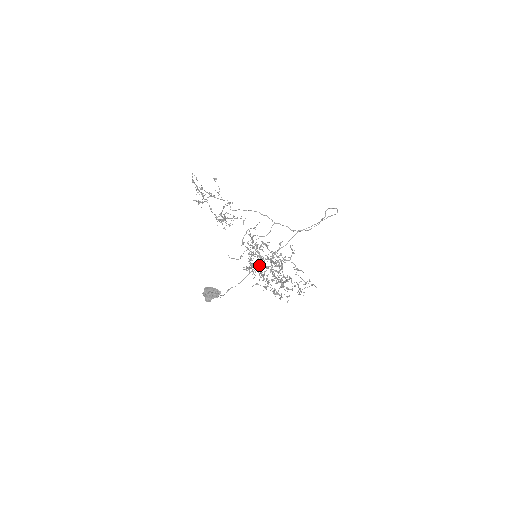
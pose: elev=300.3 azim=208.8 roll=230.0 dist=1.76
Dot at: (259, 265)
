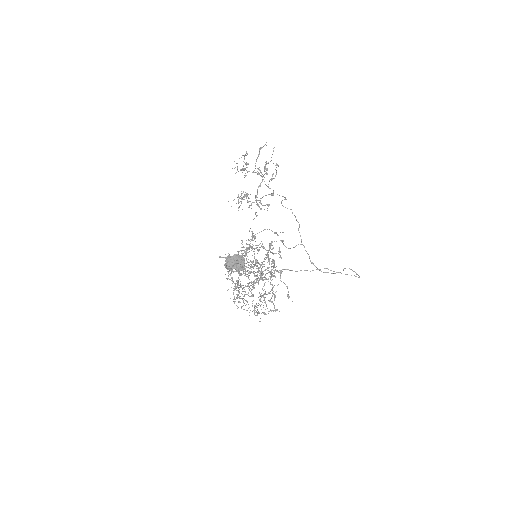
Dot at: (279, 270)
